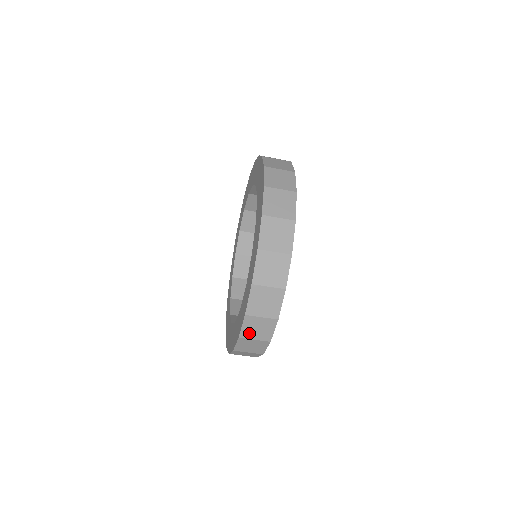
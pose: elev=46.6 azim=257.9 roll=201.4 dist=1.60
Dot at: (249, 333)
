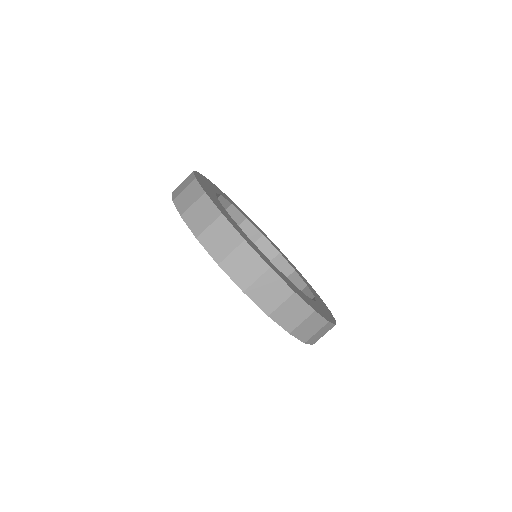
Dot at: (307, 335)
